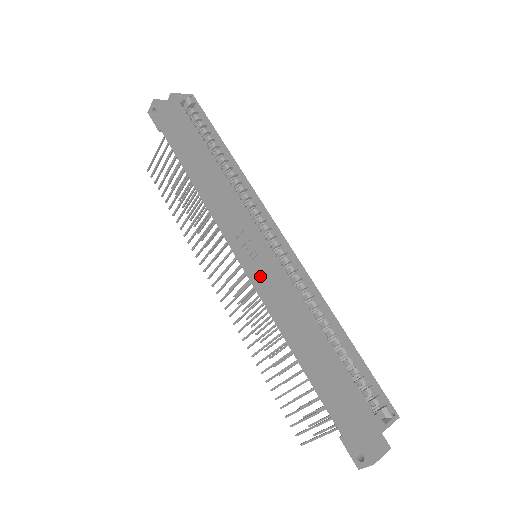
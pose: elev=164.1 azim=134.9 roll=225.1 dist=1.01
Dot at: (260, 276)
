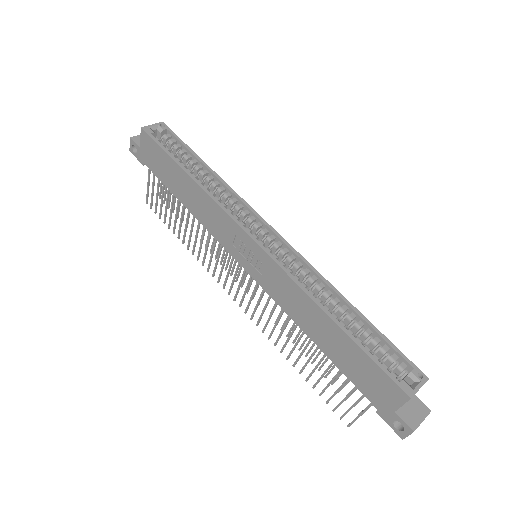
Dot at: (262, 274)
